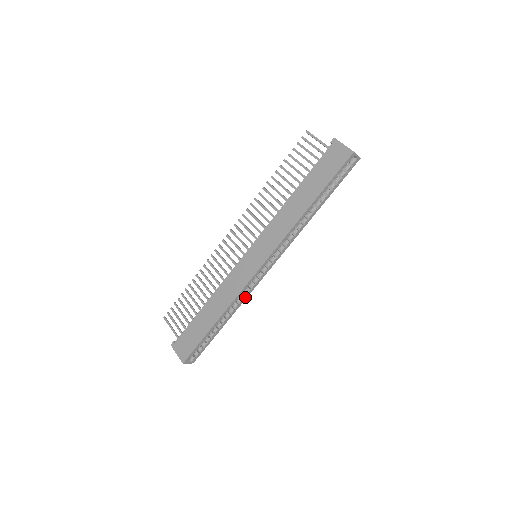
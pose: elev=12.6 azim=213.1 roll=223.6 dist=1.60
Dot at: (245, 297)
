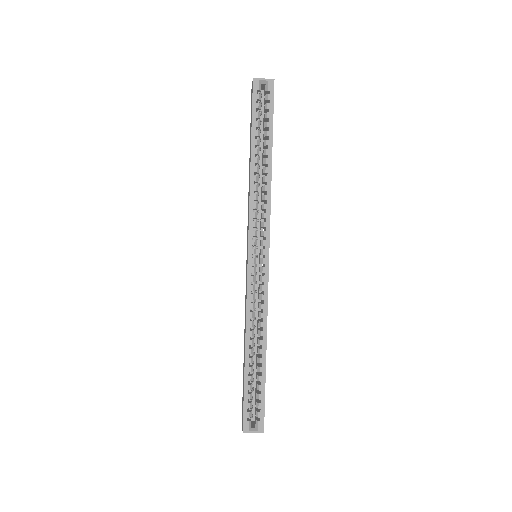
Dot at: (264, 308)
